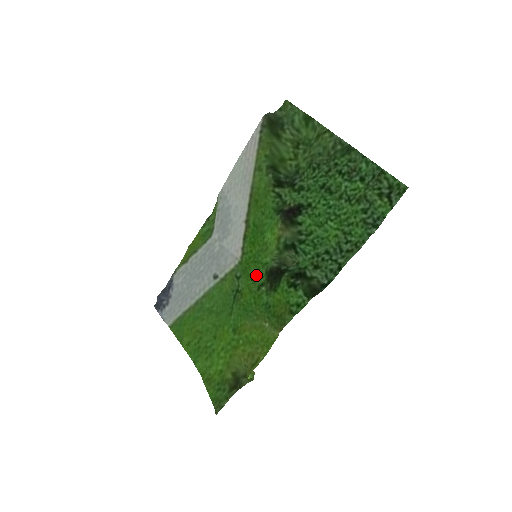
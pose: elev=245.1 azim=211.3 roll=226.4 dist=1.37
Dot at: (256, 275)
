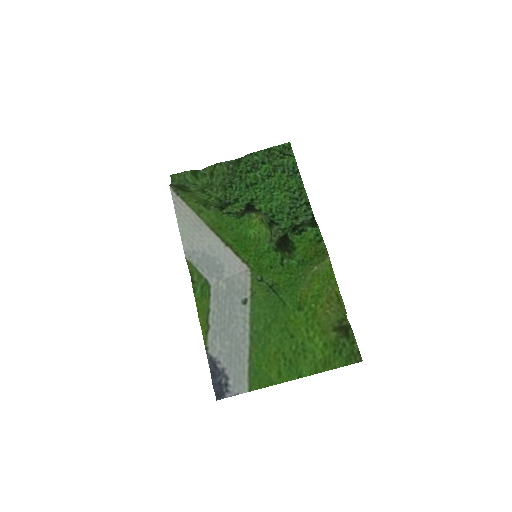
Dot at: (271, 262)
